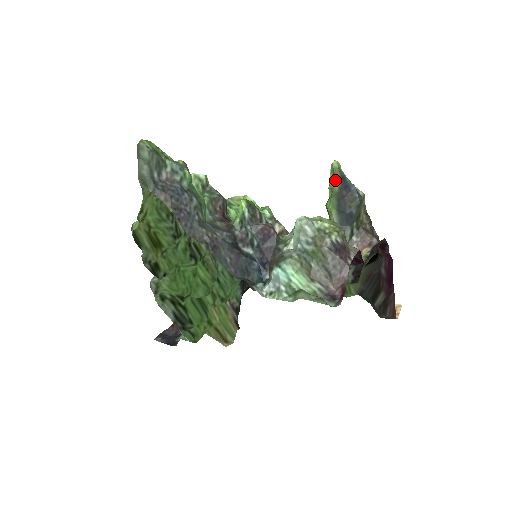
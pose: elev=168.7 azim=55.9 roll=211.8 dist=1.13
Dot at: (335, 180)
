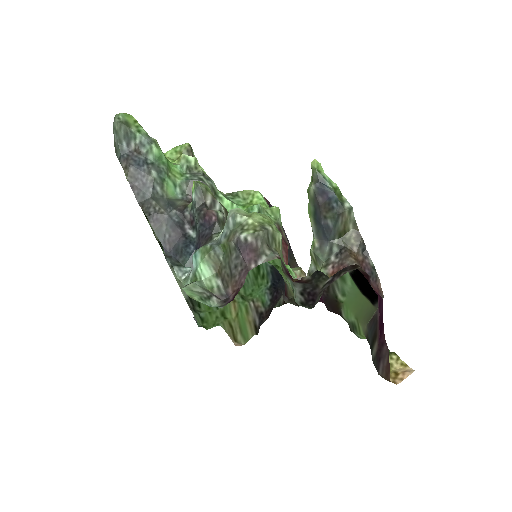
Dot at: (312, 182)
